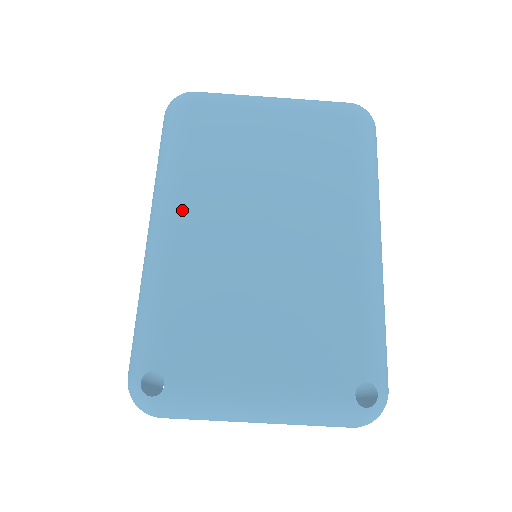
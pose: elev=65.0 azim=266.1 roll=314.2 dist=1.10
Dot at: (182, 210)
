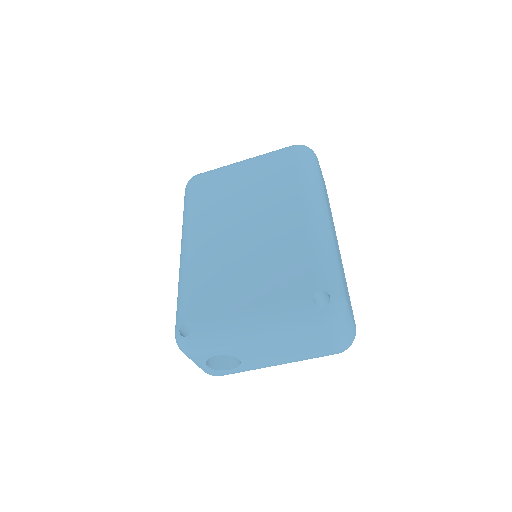
Dot at: (195, 233)
